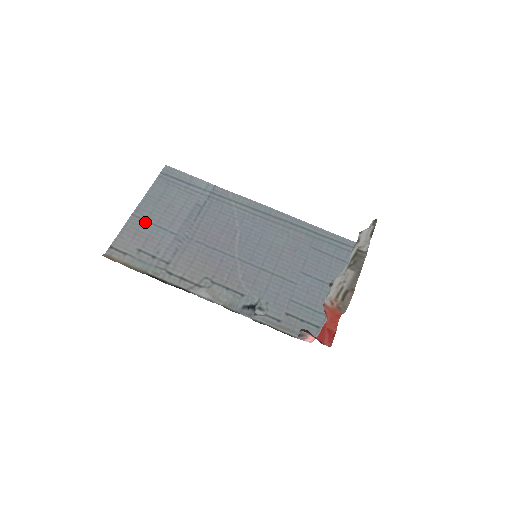
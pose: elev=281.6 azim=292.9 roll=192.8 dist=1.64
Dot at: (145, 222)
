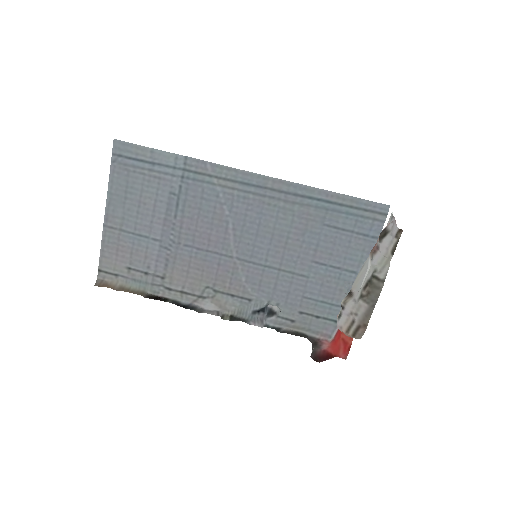
Dot at: (121, 232)
